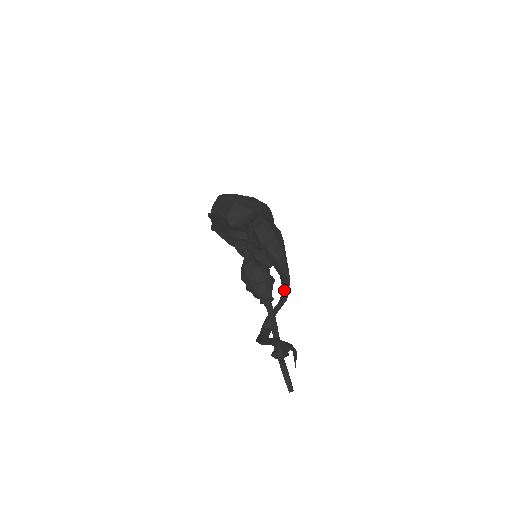
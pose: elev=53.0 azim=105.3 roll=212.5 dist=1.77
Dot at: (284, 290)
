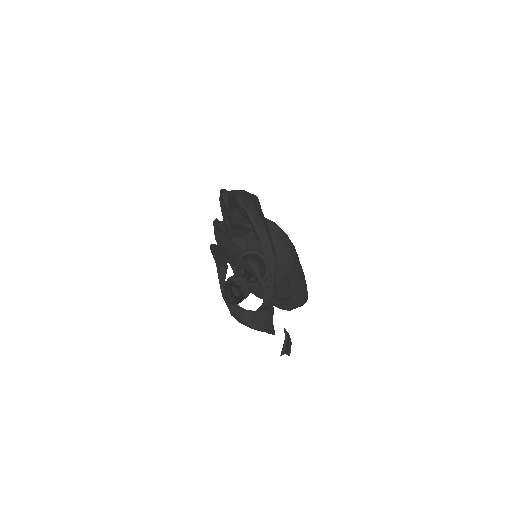
Dot at: (260, 239)
